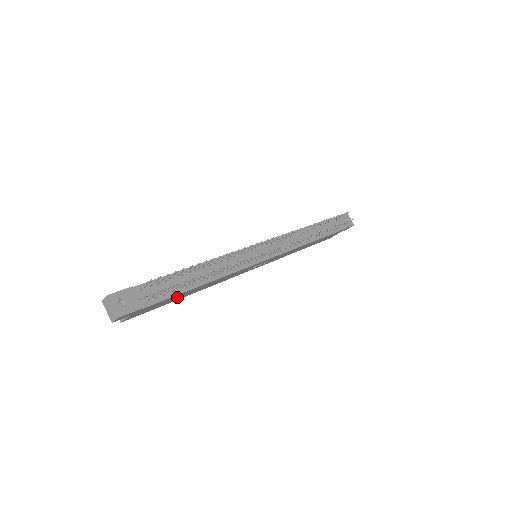
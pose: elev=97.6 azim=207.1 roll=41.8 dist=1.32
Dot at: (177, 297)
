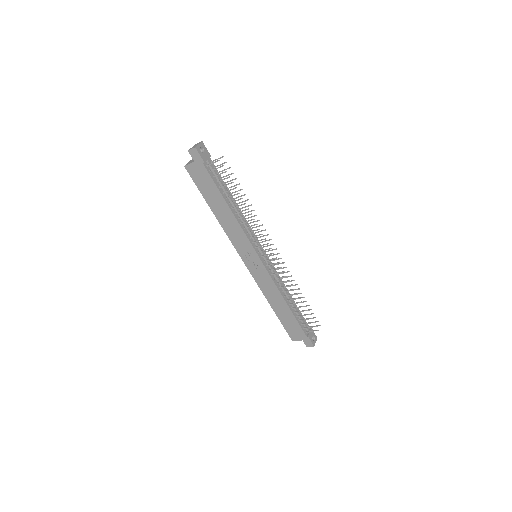
Dot at: (213, 196)
